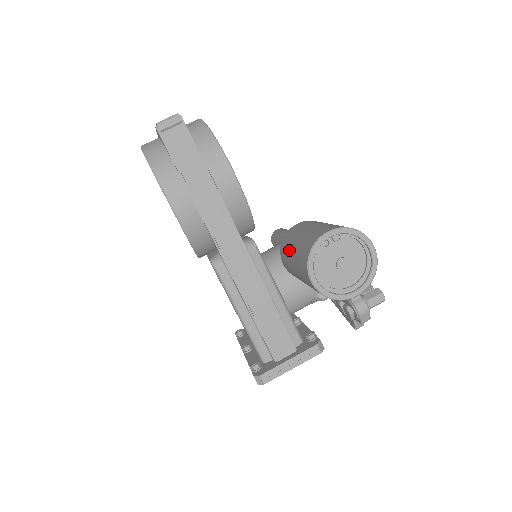
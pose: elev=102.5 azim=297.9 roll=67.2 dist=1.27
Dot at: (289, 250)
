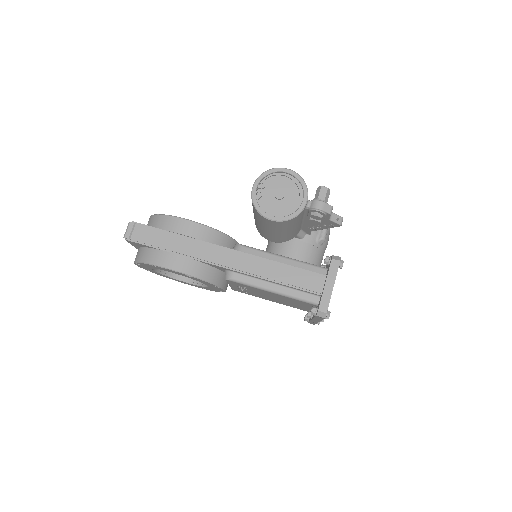
Dot at: (259, 226)
